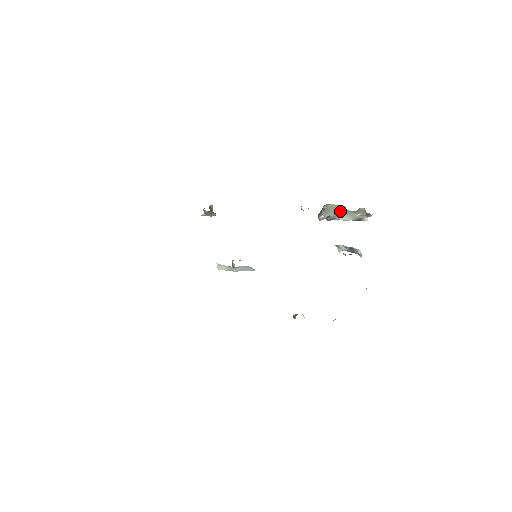
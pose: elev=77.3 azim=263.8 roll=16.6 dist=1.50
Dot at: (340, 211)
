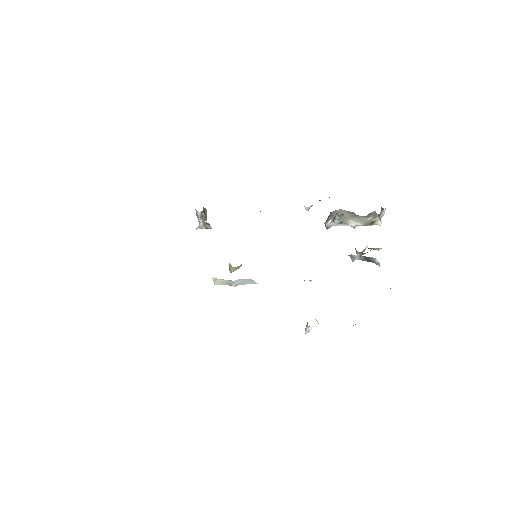
Dot at: (349, 216)
